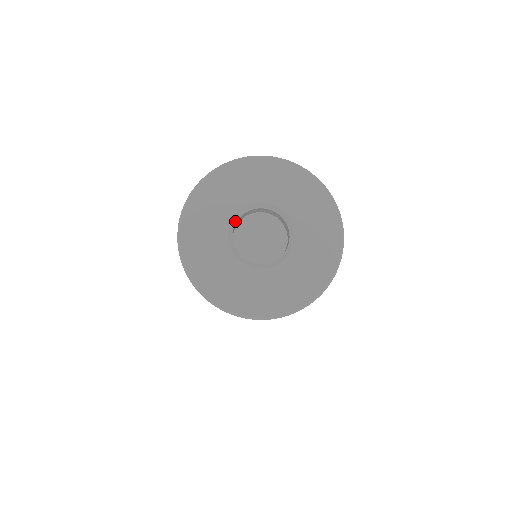
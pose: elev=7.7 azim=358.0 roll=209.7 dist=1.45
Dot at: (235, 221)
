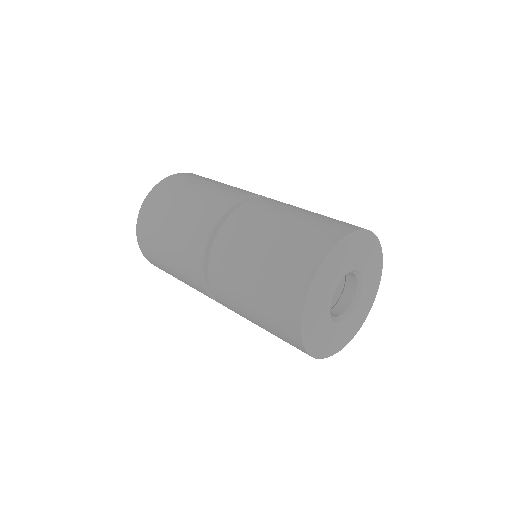
Dot at: (330, 301)
